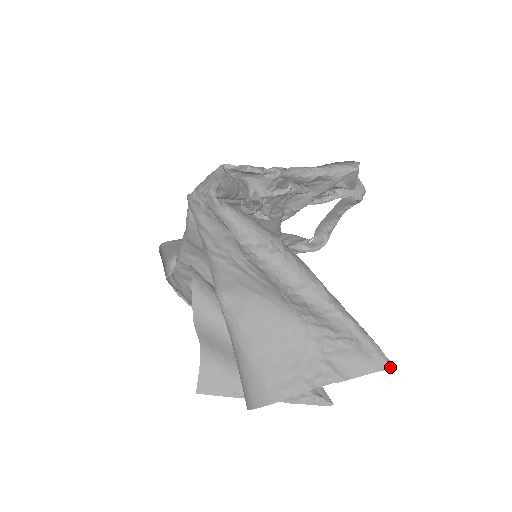
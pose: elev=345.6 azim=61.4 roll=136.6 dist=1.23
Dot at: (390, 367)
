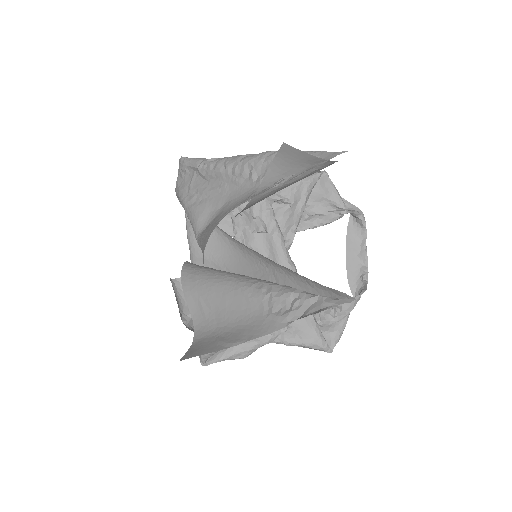
Dot at: (342, 152)
